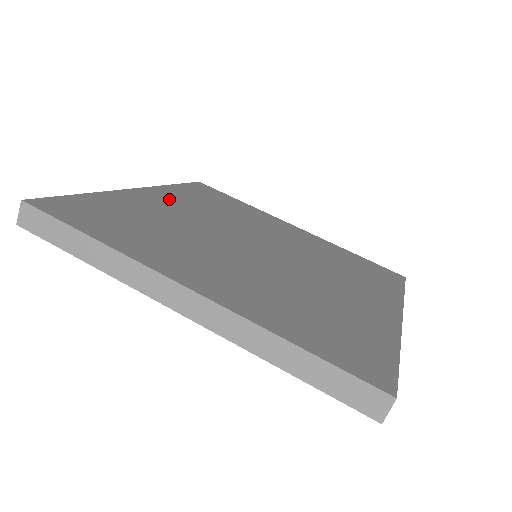
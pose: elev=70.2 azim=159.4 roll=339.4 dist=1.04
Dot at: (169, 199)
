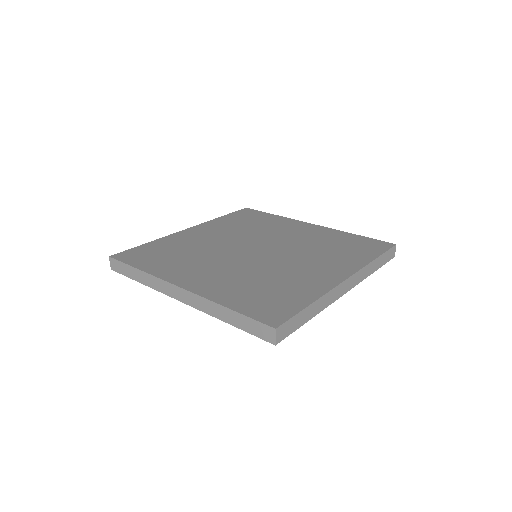
Dot at: (208, 230)
